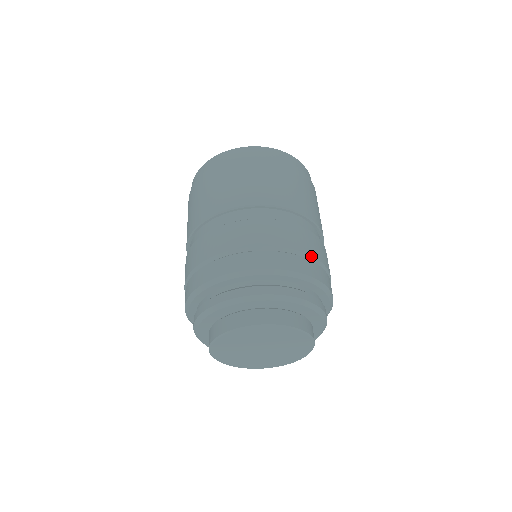
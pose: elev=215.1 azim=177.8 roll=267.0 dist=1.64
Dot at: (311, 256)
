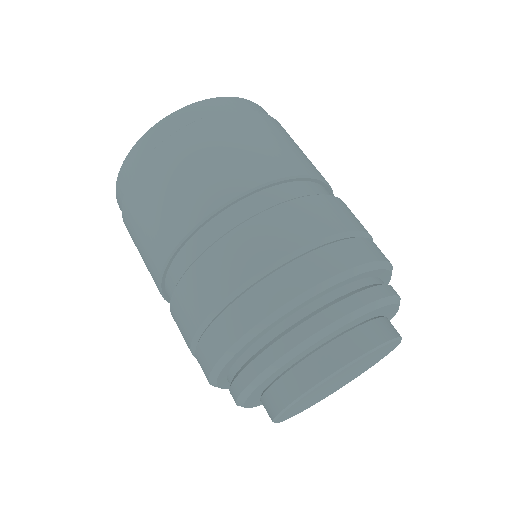
Dot at: (355, 231)
